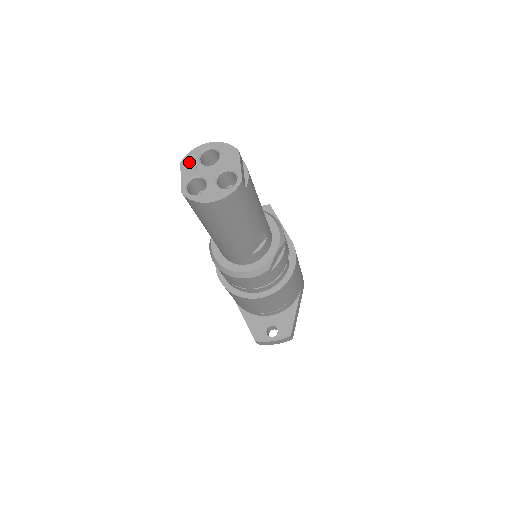
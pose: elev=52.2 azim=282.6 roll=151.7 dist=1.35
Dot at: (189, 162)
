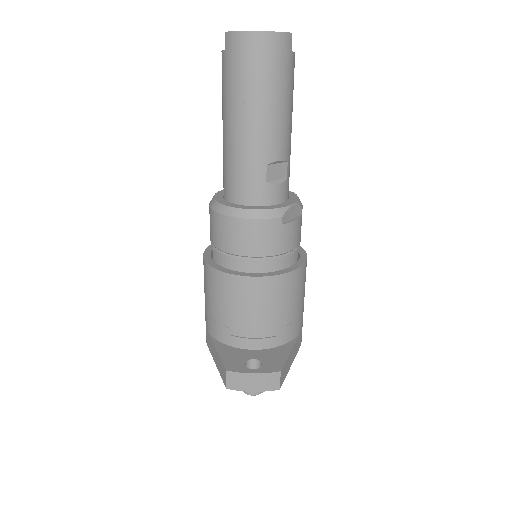
Dot at: occluded
